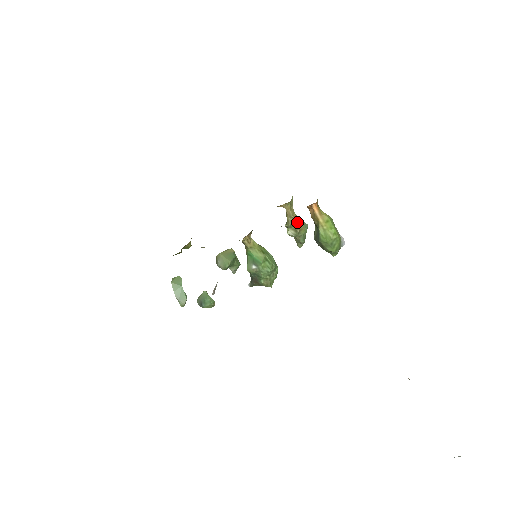
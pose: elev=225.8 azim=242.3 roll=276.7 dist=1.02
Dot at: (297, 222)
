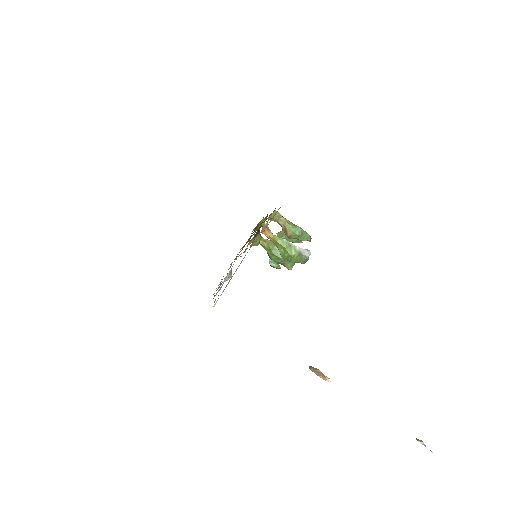
Dot at: (286, 230)
